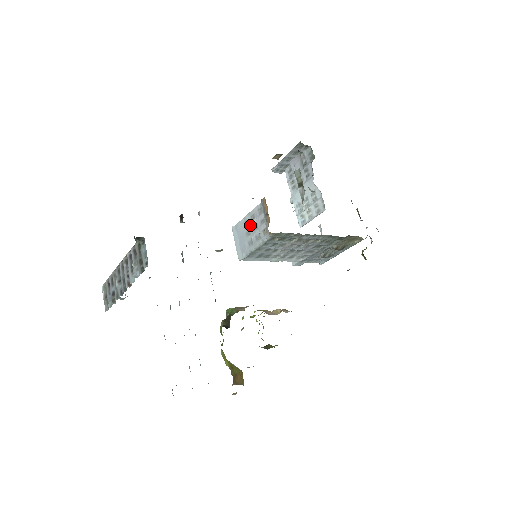
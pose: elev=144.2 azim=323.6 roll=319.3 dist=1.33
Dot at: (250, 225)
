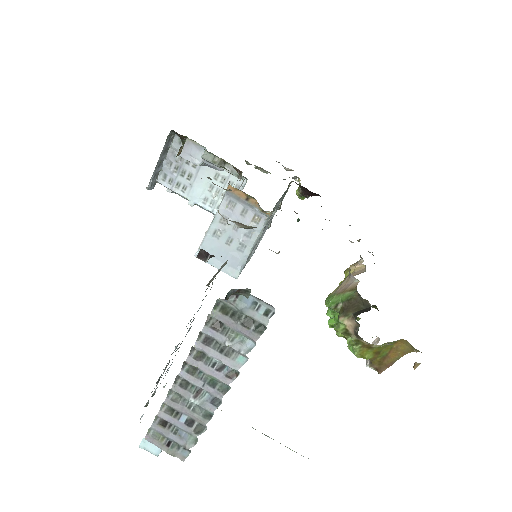
Dot at: (226, 231)
